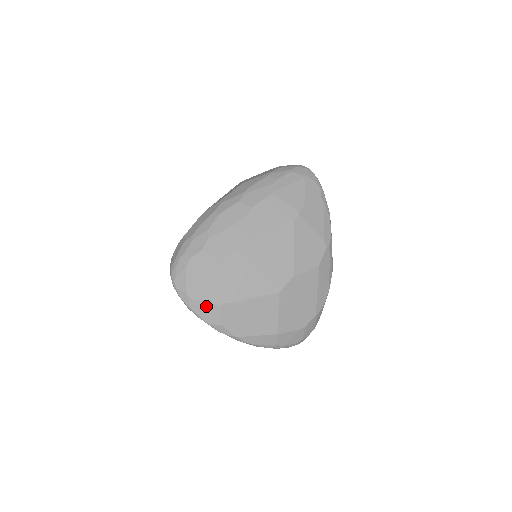
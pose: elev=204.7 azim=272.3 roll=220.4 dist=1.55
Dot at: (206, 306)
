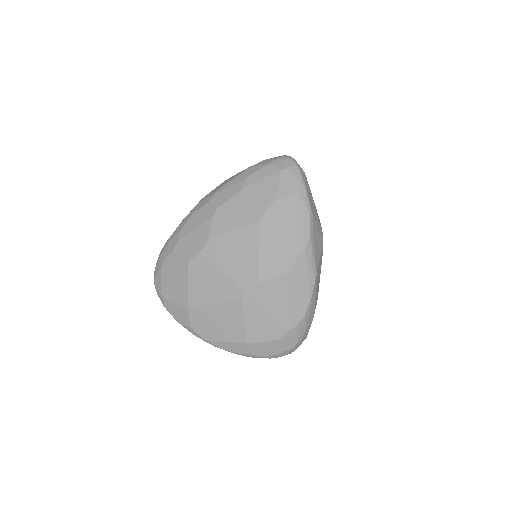
Dot at: (176, 307)
